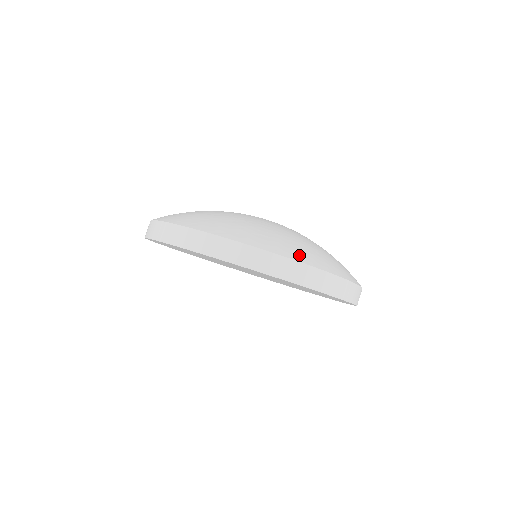
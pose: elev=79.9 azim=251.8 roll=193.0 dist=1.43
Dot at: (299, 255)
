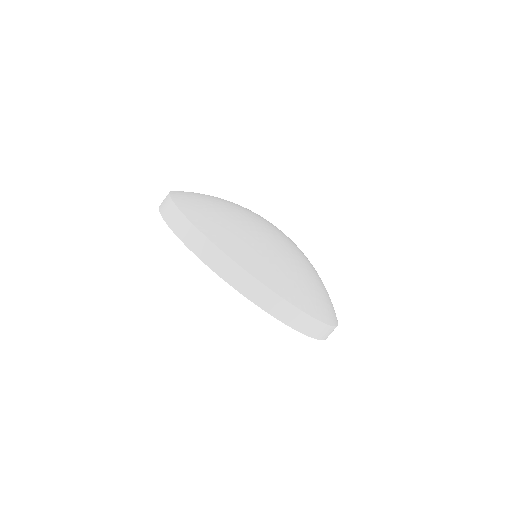
Dot at: (219, 237)
